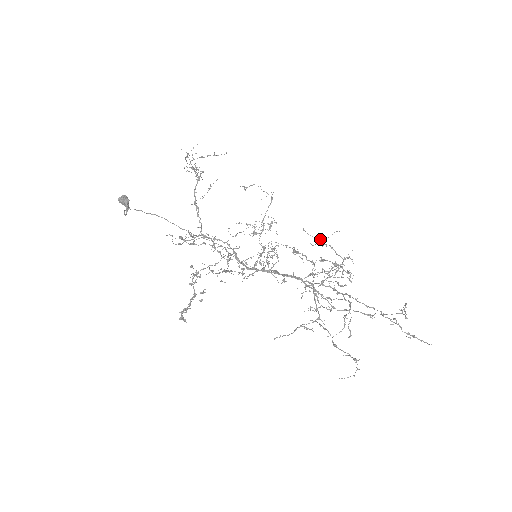
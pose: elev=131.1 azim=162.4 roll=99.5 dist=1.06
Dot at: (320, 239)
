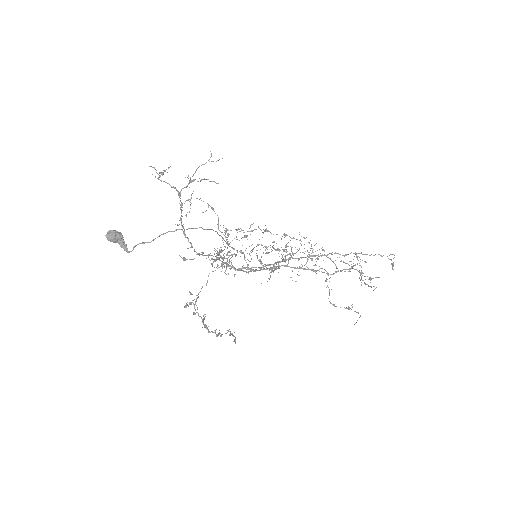
Dot at: occluded
